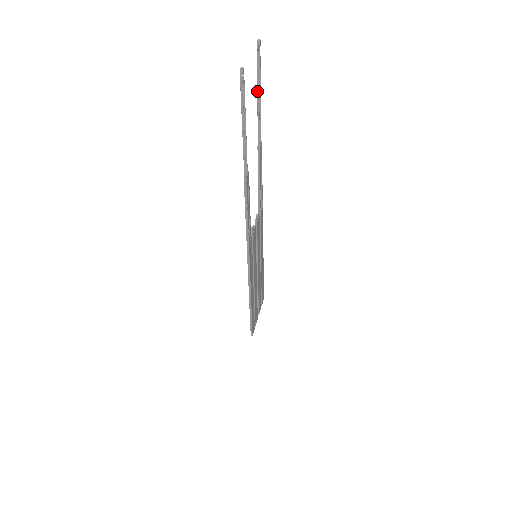
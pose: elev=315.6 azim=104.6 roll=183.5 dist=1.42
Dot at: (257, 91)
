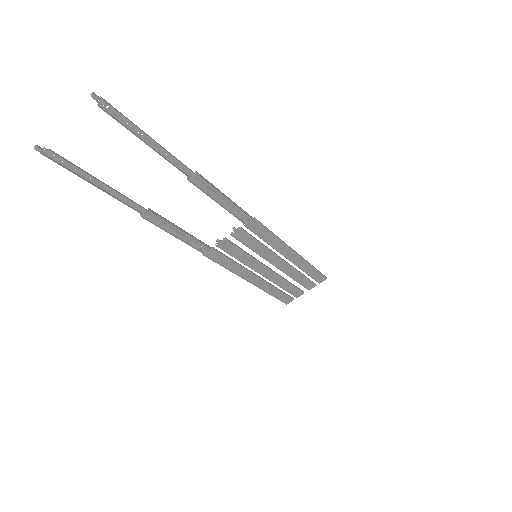
Dot at: (138, 136)
